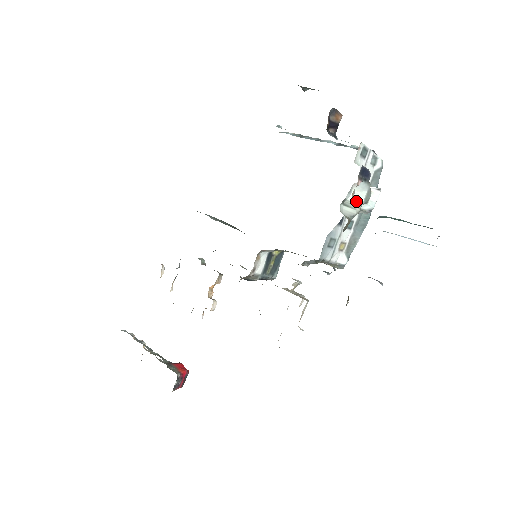
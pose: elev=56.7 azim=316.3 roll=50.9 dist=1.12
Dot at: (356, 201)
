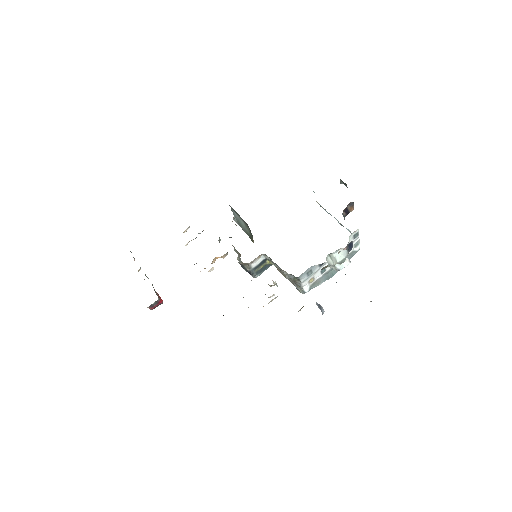
Dot at: (336, 258)
